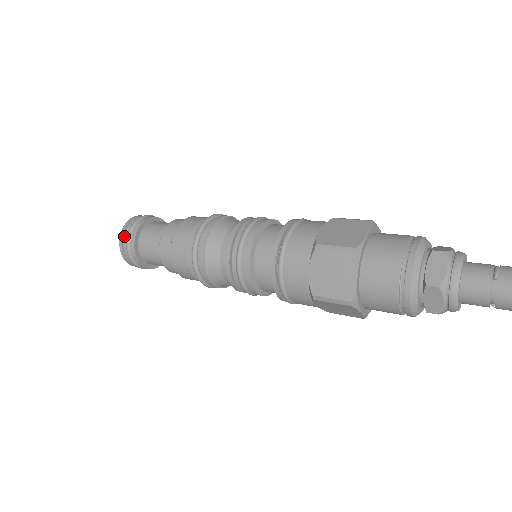
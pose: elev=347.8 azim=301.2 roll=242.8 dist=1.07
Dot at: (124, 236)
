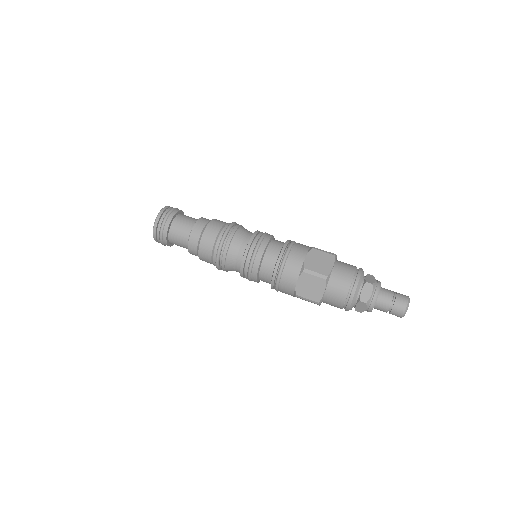
Dot at: (158, 225)
